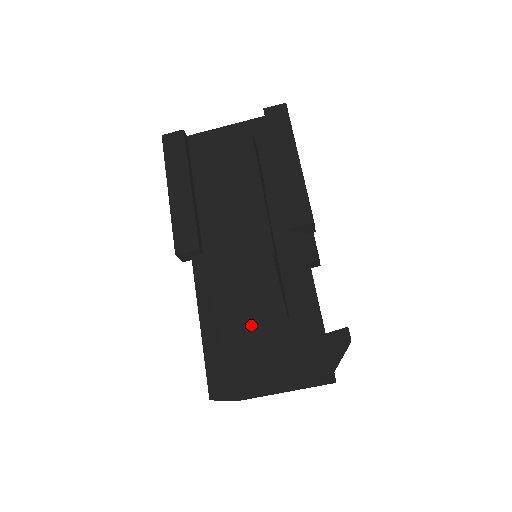
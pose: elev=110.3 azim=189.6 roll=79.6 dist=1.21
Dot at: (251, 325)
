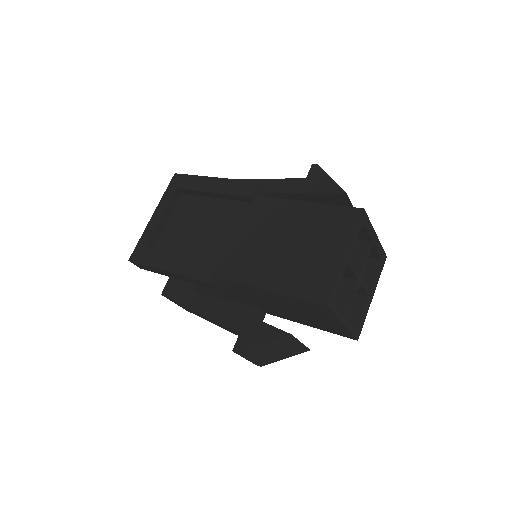
Dot at: occluded
